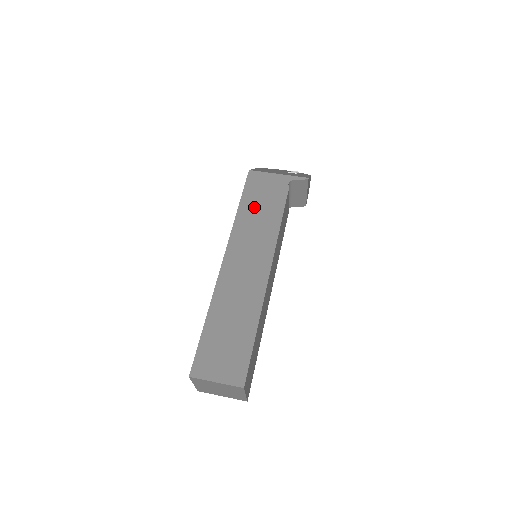
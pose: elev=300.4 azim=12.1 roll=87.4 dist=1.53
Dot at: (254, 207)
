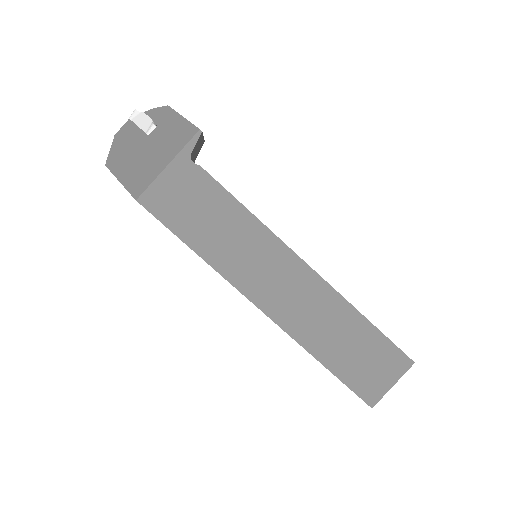
Dot at: (205, 231)
